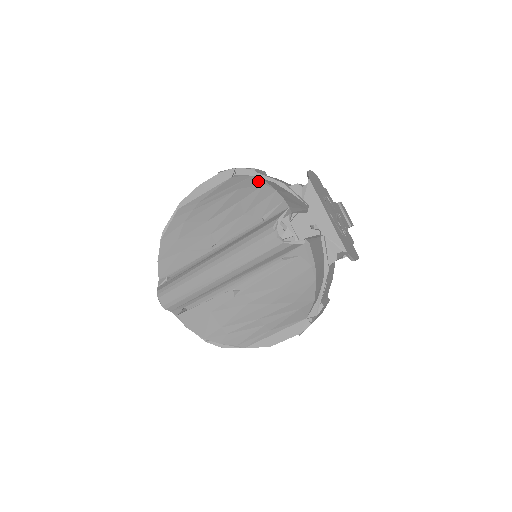
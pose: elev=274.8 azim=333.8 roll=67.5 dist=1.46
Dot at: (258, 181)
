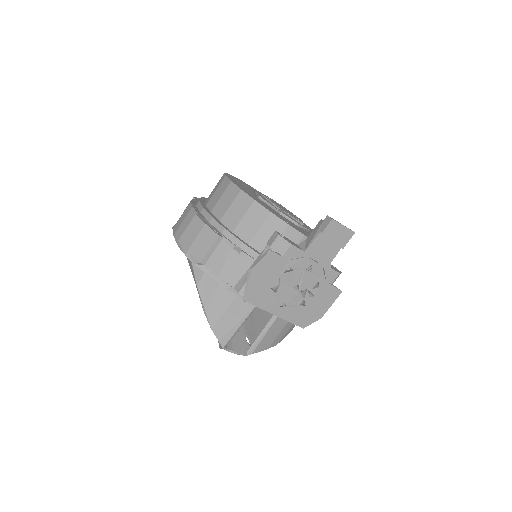
Dot at: occluded
